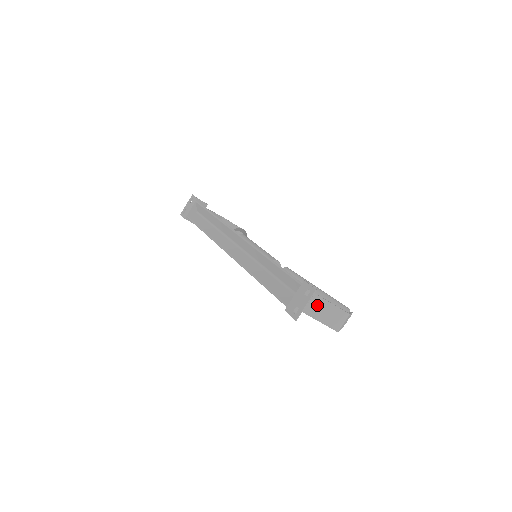
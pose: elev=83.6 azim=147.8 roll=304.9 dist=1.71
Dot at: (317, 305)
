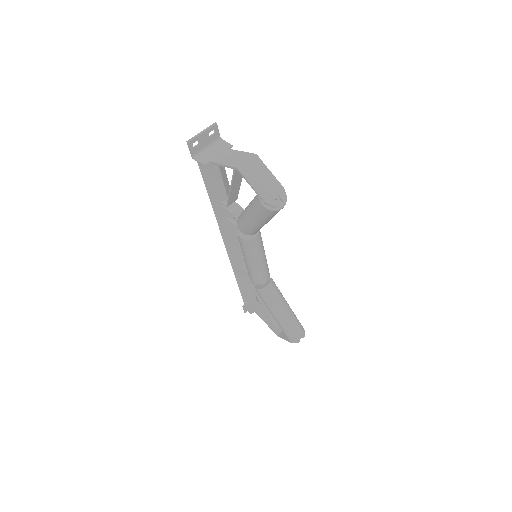
Dot at: (226, 155)
